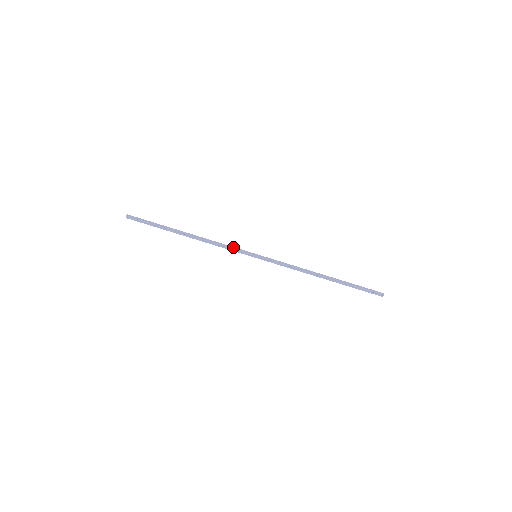
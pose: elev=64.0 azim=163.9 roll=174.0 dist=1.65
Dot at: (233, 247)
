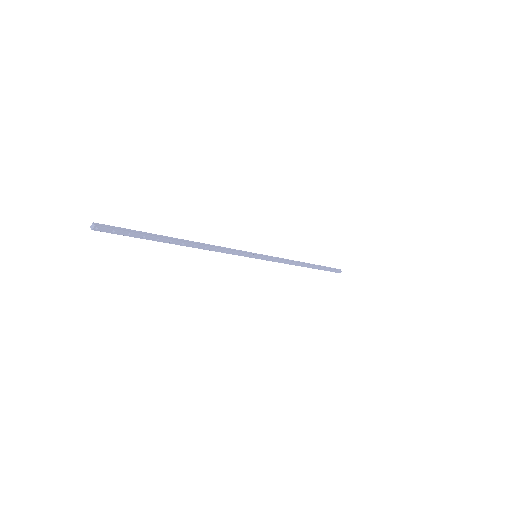
Dot at: (235, 250)
